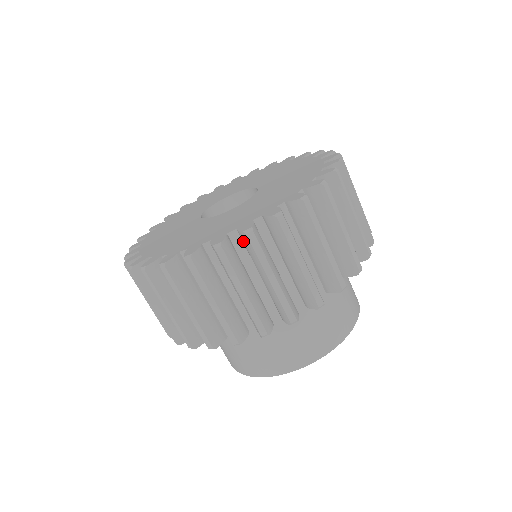
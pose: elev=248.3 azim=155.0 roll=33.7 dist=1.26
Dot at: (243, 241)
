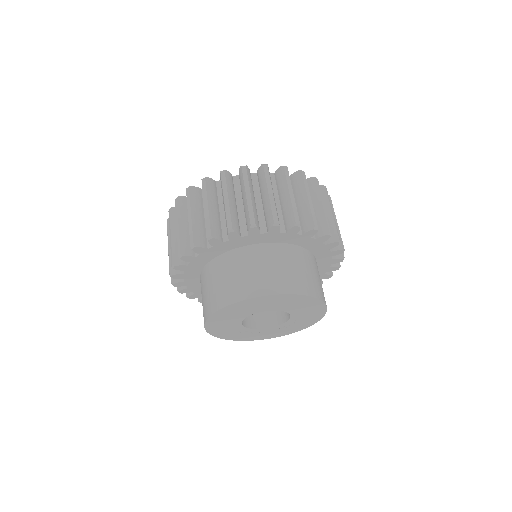
Dot at: (294, 179)
